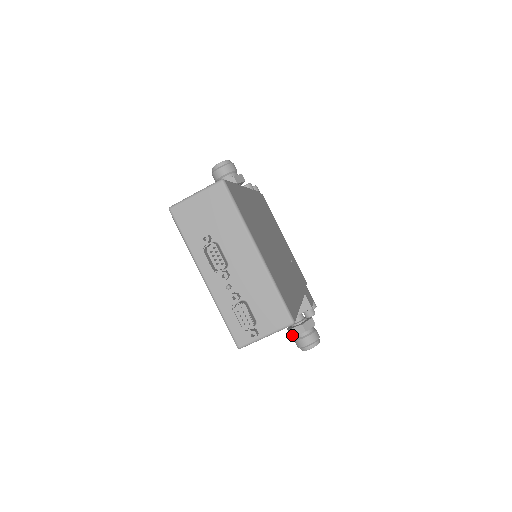
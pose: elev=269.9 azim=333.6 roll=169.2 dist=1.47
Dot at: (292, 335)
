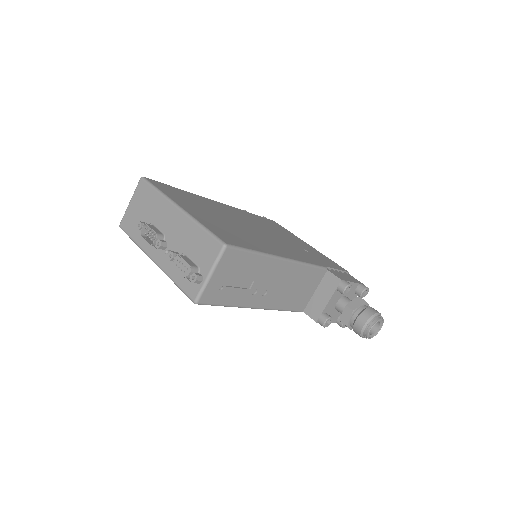
Dot at: (344, 324)
